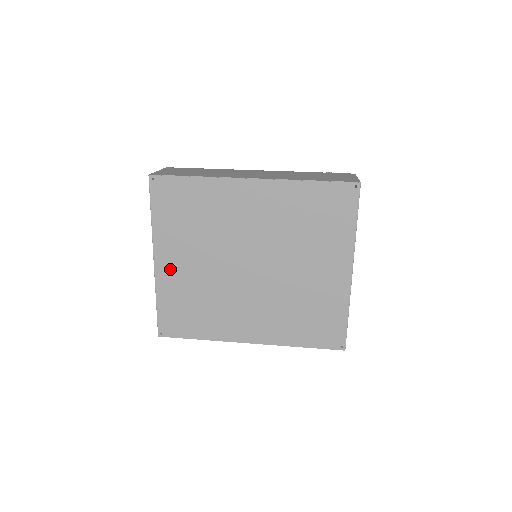
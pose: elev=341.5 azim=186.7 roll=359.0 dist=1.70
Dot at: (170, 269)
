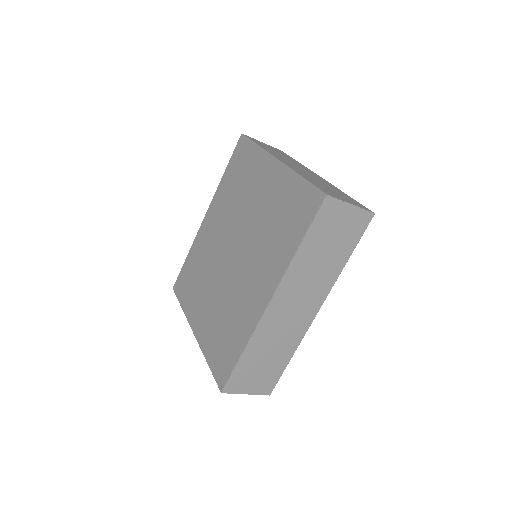
Dot at: (202, 325)
